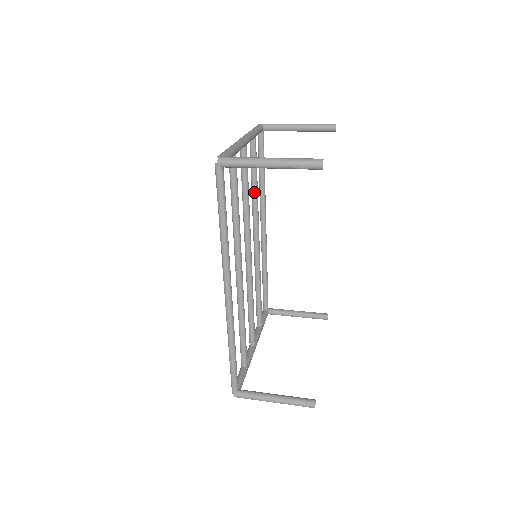
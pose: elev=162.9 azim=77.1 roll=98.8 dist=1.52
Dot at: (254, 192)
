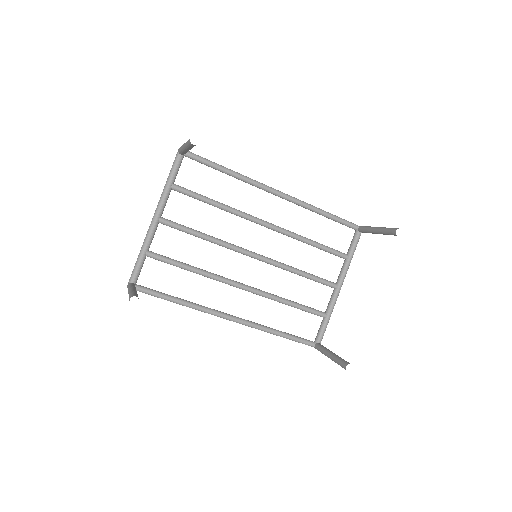
Dot at: (219, 208)
